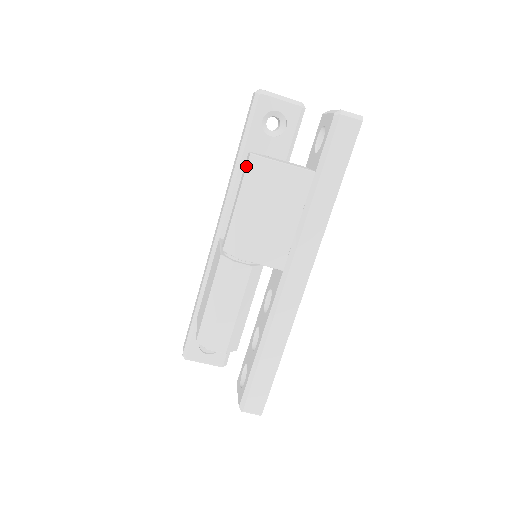
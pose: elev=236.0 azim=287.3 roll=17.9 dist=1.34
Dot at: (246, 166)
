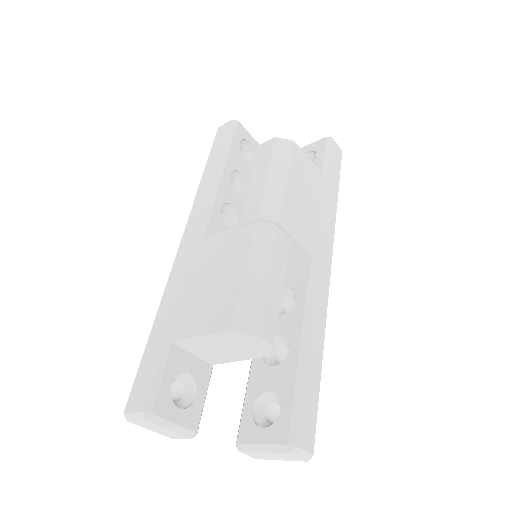
Dot at: (273, 145)
